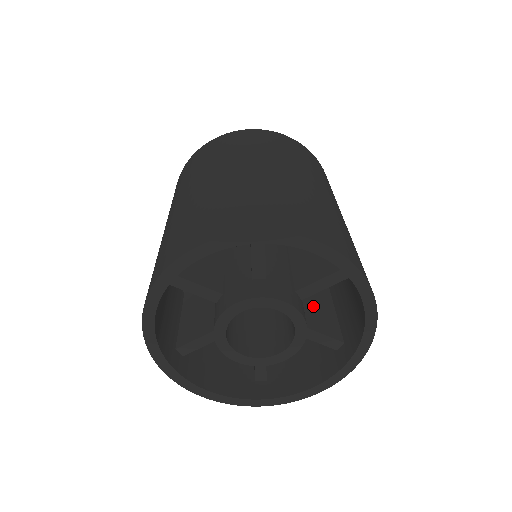
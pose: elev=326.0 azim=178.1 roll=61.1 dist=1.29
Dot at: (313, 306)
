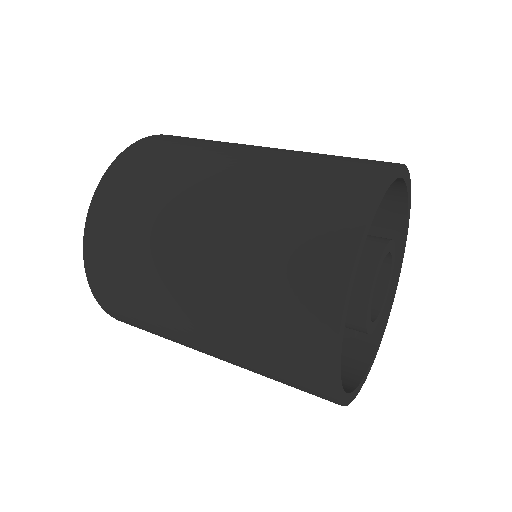
Dot at: occluded
